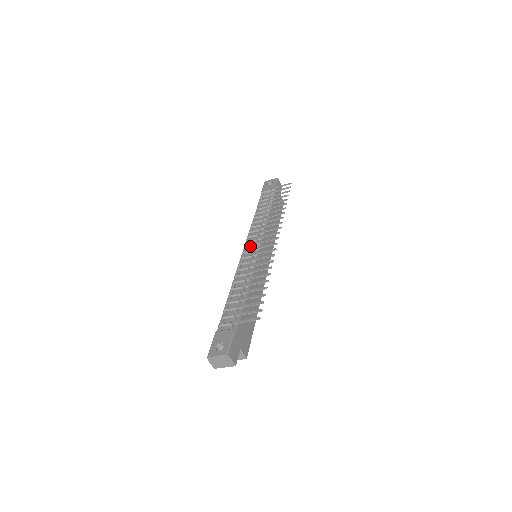
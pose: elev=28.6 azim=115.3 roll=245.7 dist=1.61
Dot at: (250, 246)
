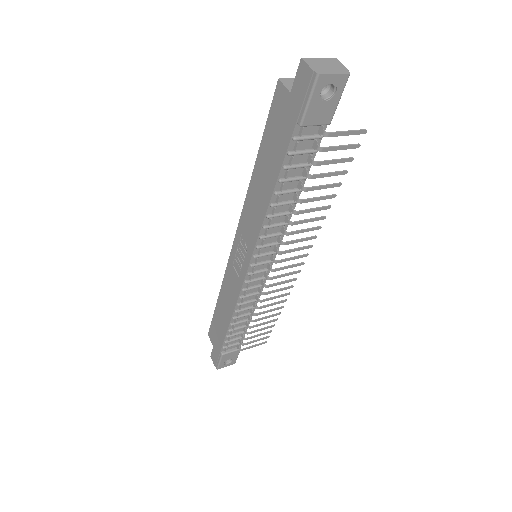
Dot at: (261, 265)
